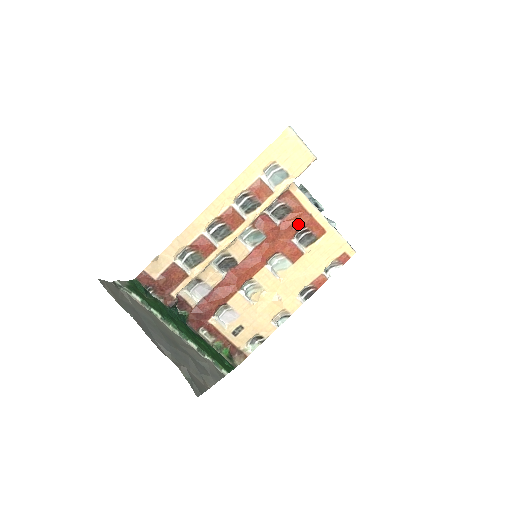
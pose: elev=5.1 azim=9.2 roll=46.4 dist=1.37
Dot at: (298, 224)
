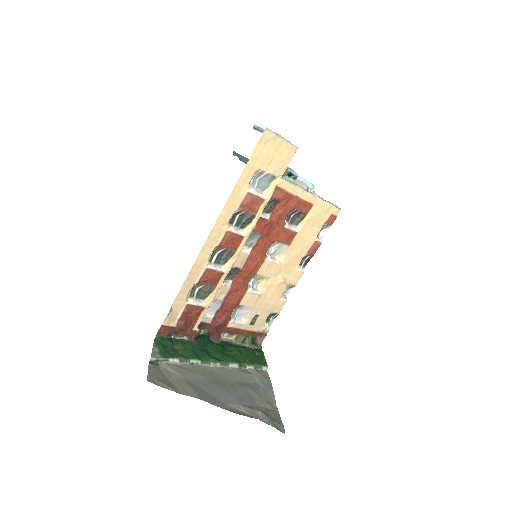
Dot at: (287, 210)
